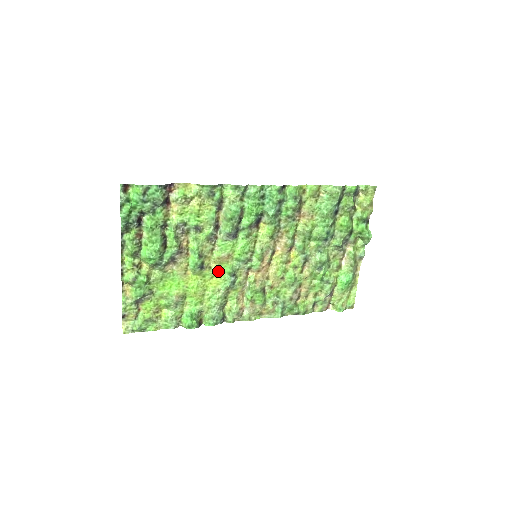
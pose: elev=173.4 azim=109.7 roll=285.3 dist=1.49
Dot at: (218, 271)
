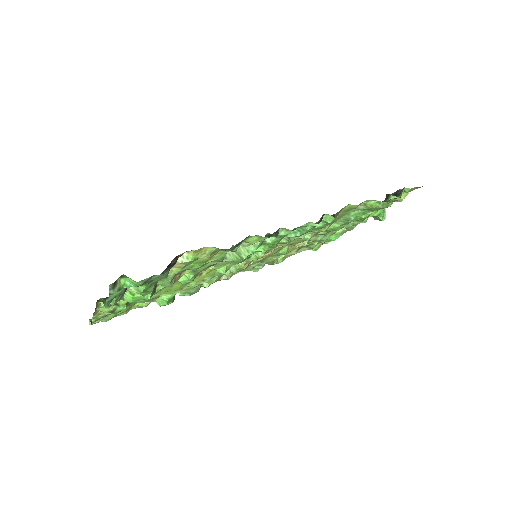
Dot at: (209, 272)
